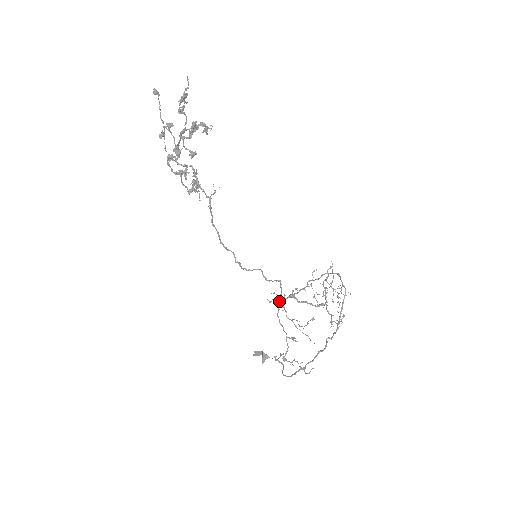
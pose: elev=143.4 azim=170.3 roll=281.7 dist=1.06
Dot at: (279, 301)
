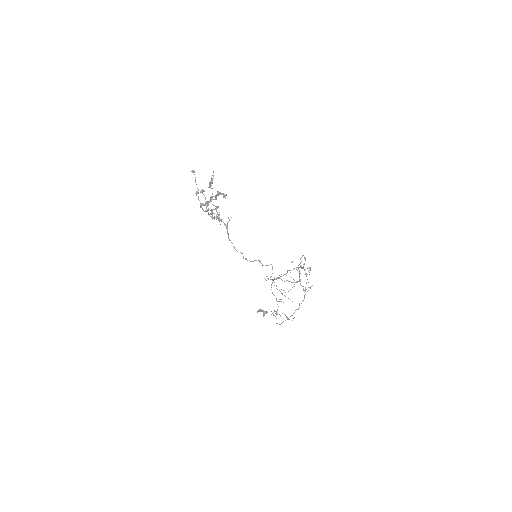
Dot at: occluded
